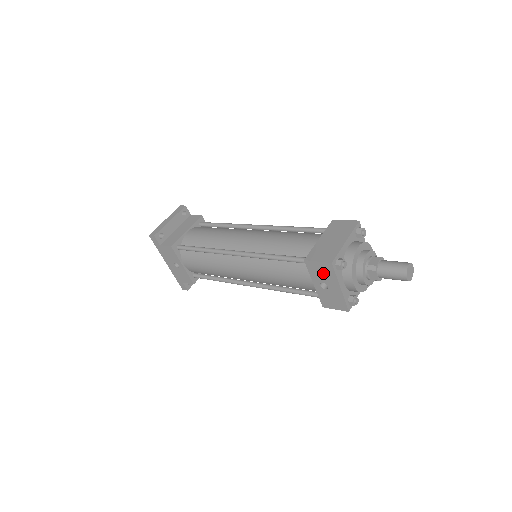
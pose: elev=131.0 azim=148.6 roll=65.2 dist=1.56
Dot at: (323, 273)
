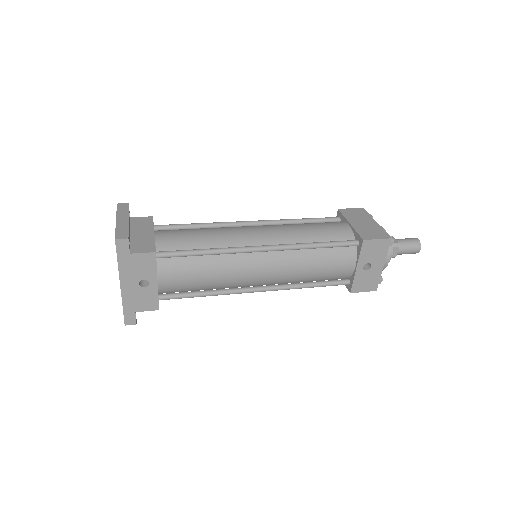
Dot at: (375, 252)
